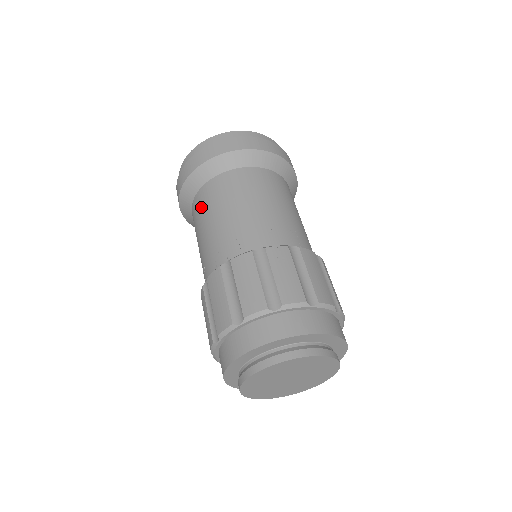
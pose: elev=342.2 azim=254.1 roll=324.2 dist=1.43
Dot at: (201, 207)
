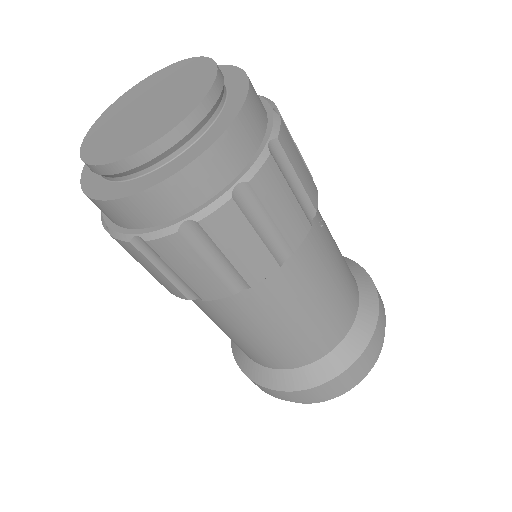
Dot at: occluded
